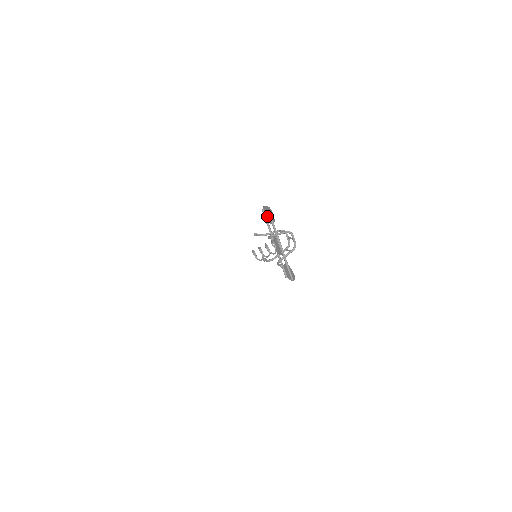
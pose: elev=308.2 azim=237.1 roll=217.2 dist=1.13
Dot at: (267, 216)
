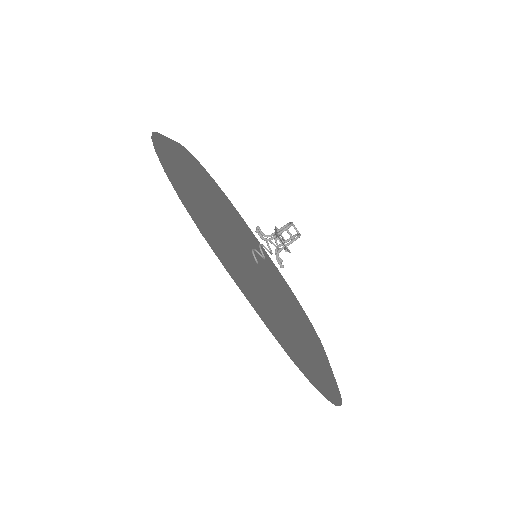
Dot at: occluded
